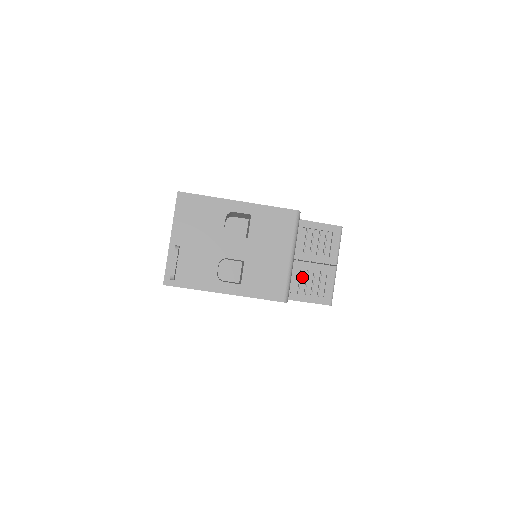
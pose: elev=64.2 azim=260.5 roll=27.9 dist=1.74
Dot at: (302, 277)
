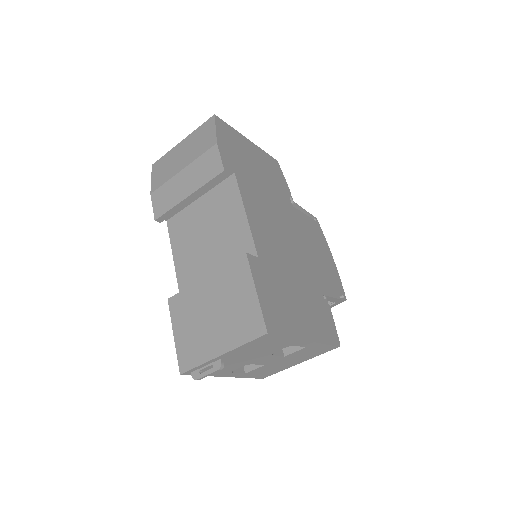
Dot at: occluded
